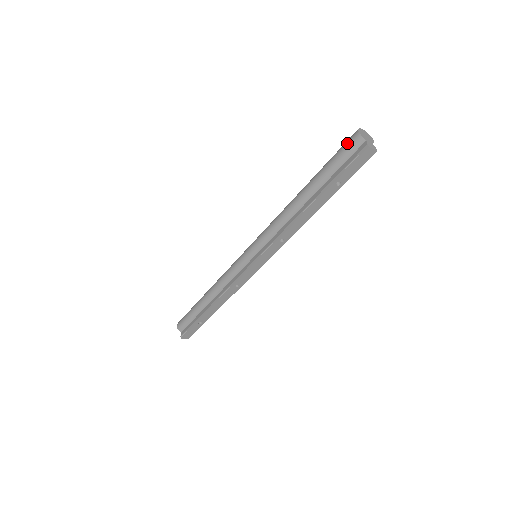
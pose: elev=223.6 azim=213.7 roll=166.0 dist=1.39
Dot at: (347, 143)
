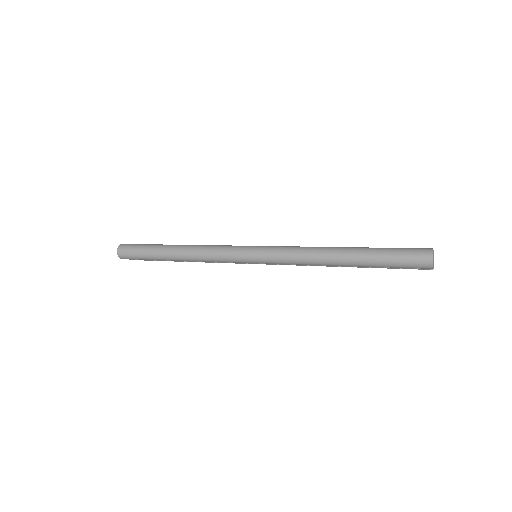
Dot at: occluded
